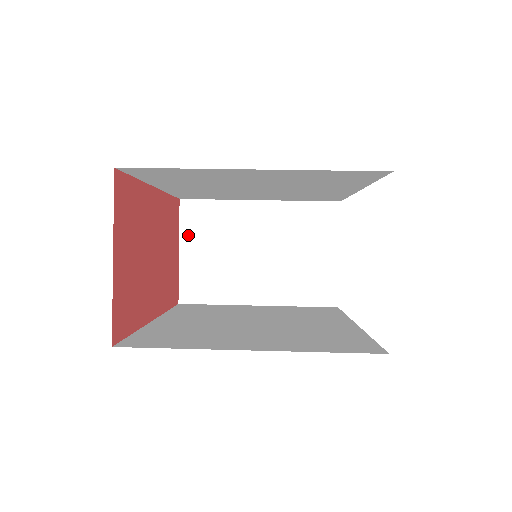
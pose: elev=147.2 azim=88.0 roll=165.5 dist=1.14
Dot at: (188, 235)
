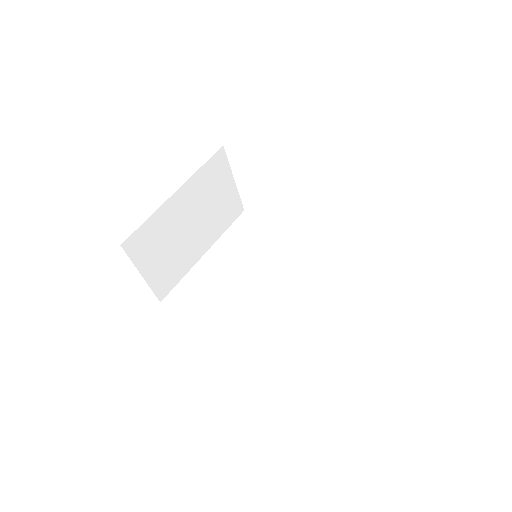
Dot at: (141, 261)
